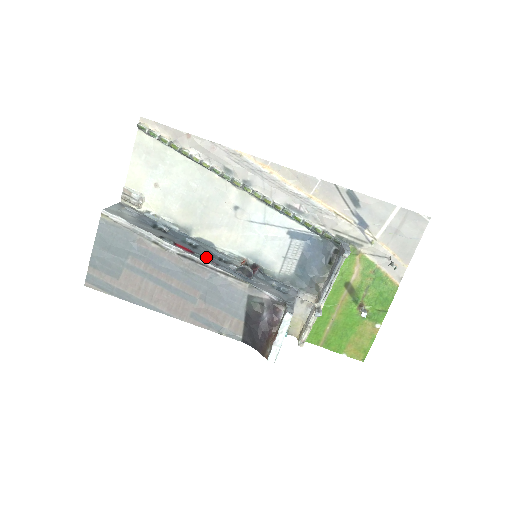
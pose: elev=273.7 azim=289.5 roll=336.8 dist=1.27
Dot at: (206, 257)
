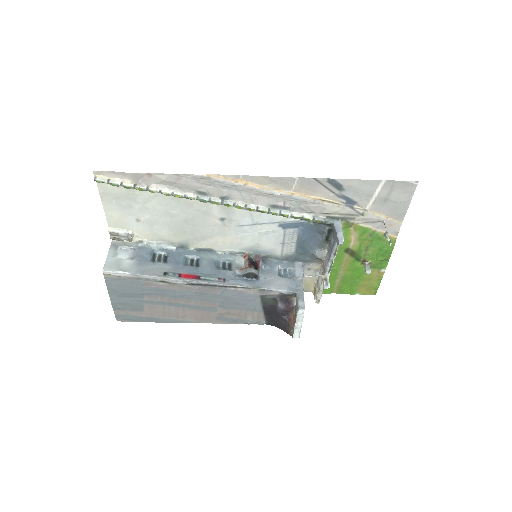
Dot at: (212, 276)
